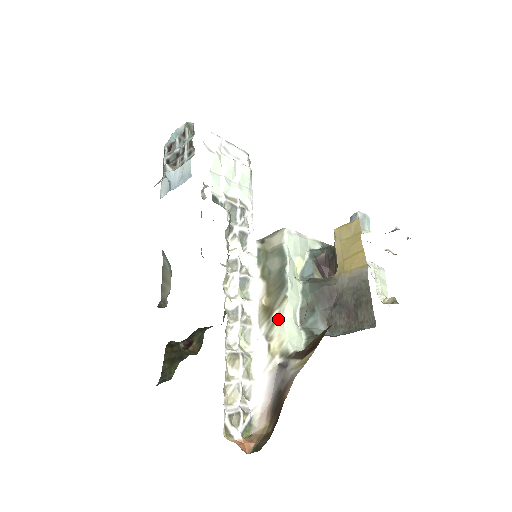
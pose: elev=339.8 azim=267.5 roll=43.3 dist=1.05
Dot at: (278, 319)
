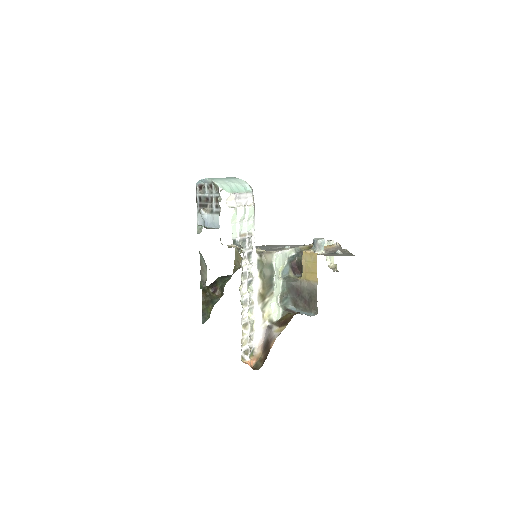
Dot at: (268, 303)
